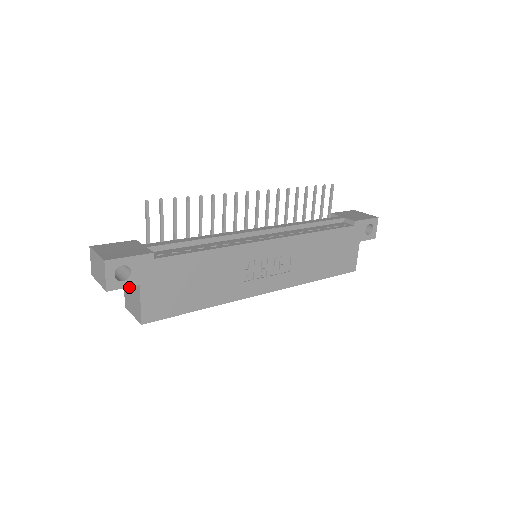
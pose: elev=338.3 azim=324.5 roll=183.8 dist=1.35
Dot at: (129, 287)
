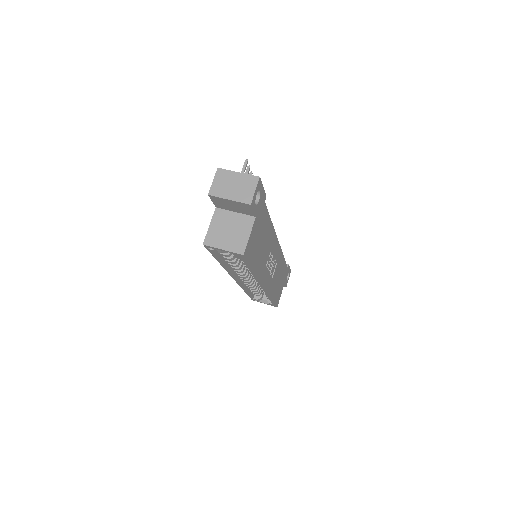
Dot at: (226, 222)
